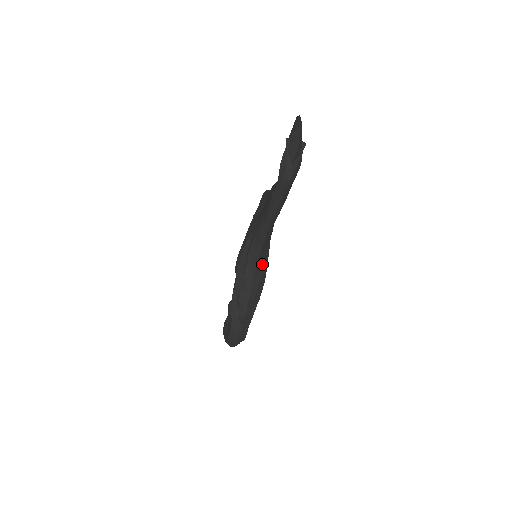
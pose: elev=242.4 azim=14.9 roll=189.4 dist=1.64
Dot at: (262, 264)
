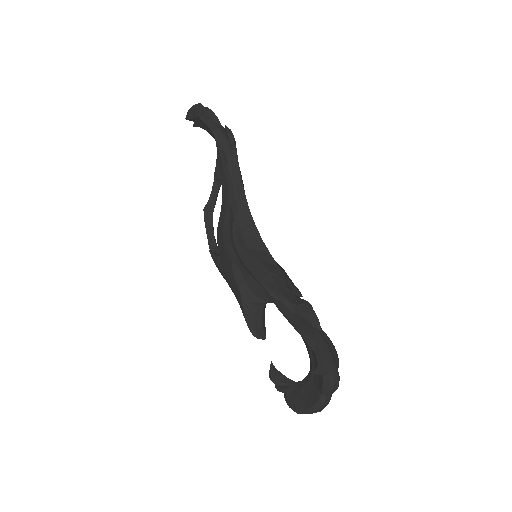
Dot at: occluded
